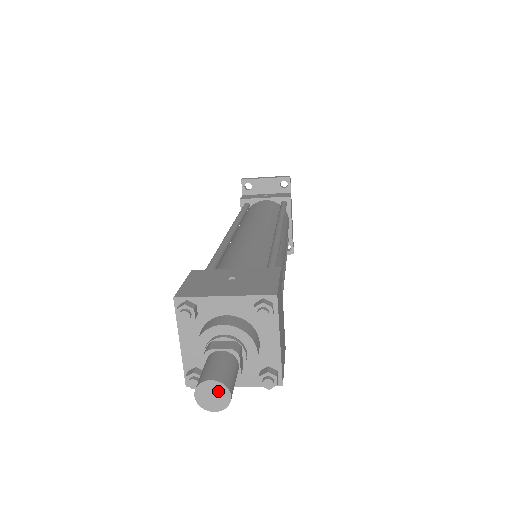
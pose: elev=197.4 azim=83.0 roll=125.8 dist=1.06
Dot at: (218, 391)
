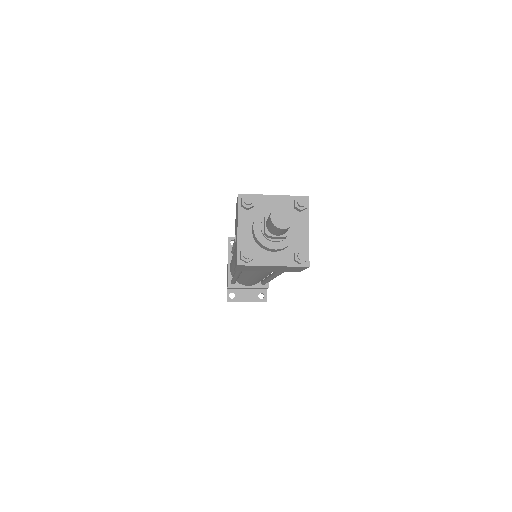
Dot at: (287, 213)
